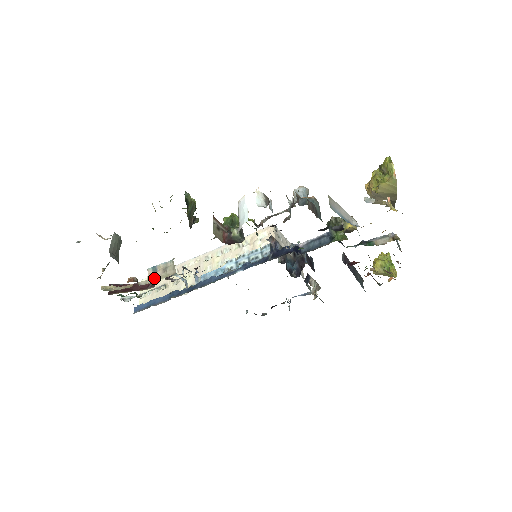
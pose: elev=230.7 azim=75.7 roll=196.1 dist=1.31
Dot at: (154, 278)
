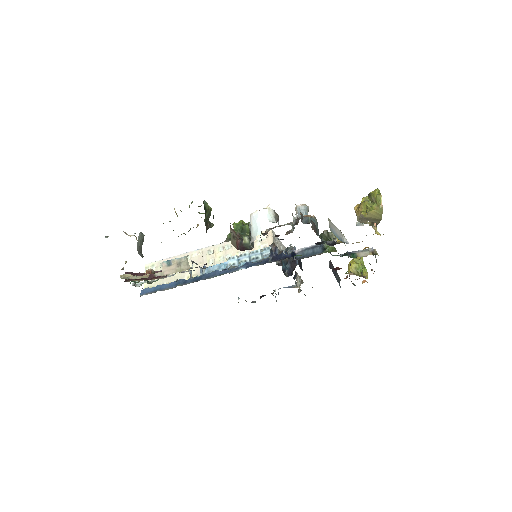
Dot at: (169, 271)
